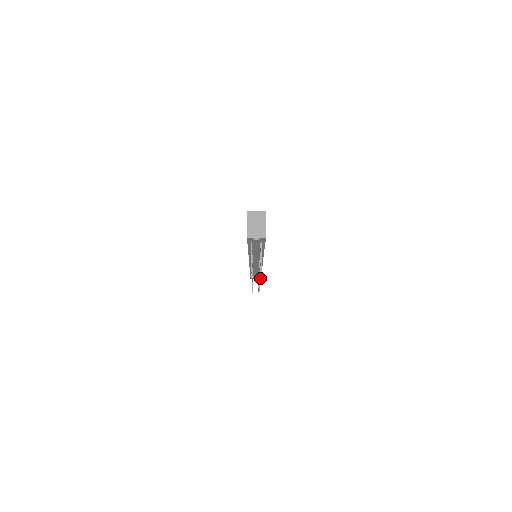
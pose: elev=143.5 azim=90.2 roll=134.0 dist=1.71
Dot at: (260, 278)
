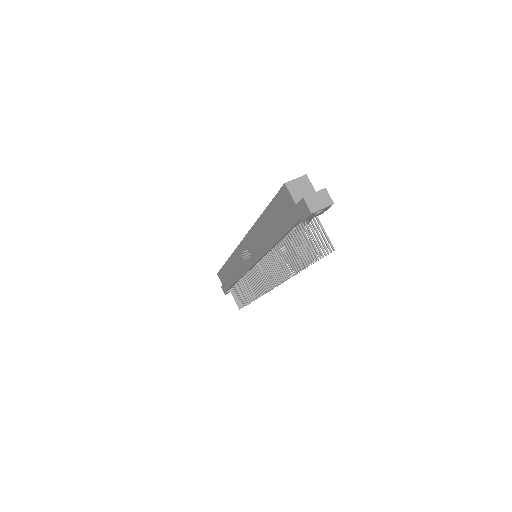
Dot at: (297, 273)
